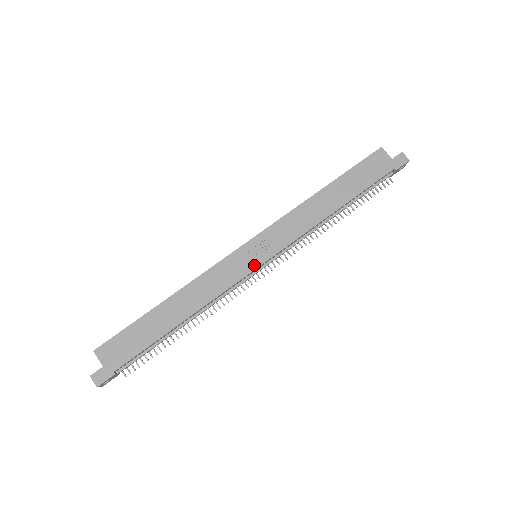
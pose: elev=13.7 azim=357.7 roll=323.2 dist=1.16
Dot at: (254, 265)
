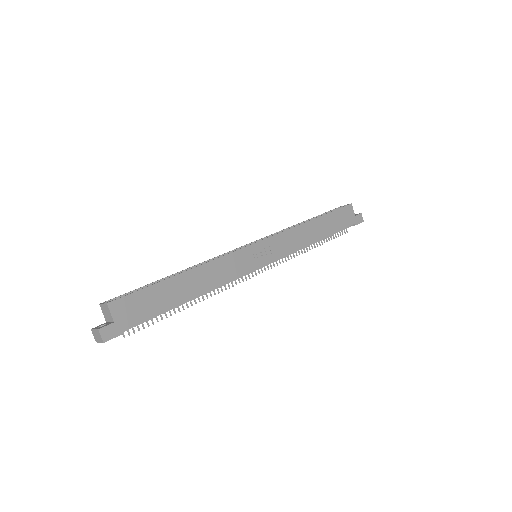
Dot at: (258, 264)
